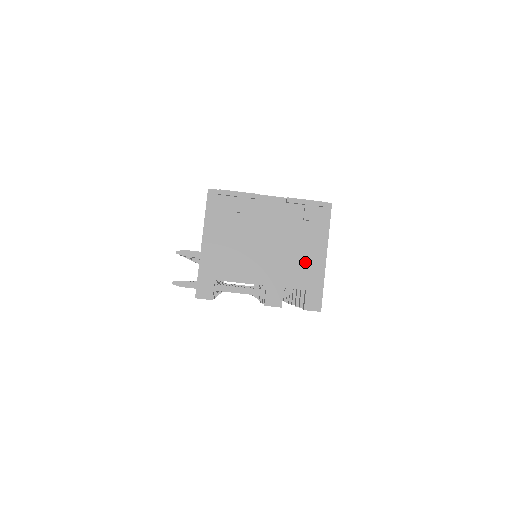
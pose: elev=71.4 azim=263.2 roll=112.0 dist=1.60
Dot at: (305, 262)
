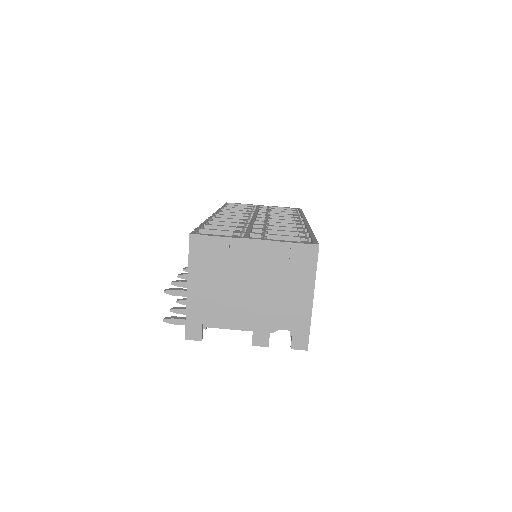
Dot at: (291, 304)
